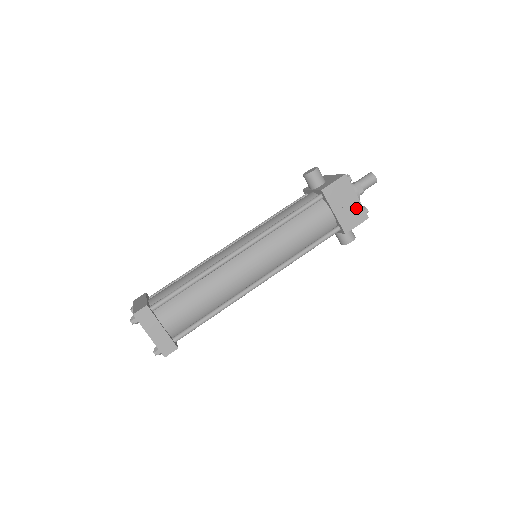
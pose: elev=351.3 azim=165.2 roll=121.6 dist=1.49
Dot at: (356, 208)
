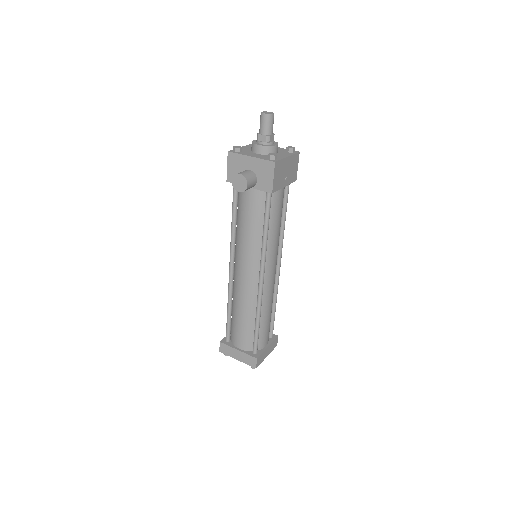
Dot at: (291, 162)
